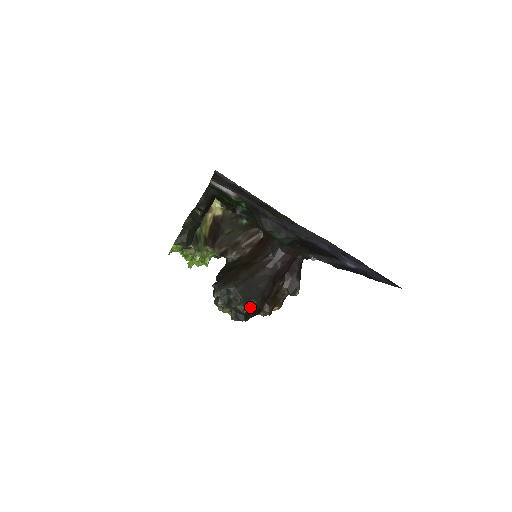
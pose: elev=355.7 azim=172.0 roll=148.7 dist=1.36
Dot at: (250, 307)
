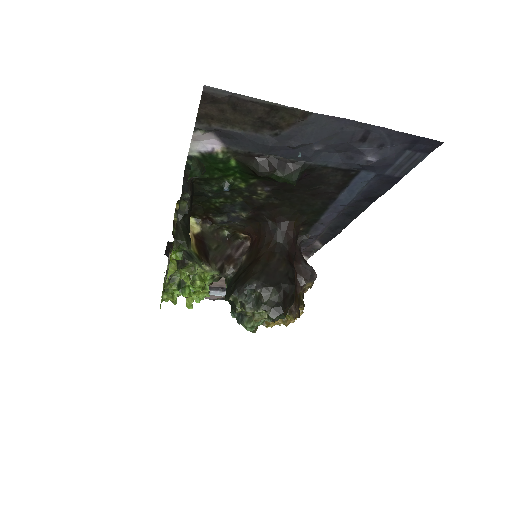
Dot at: (283, 293)
